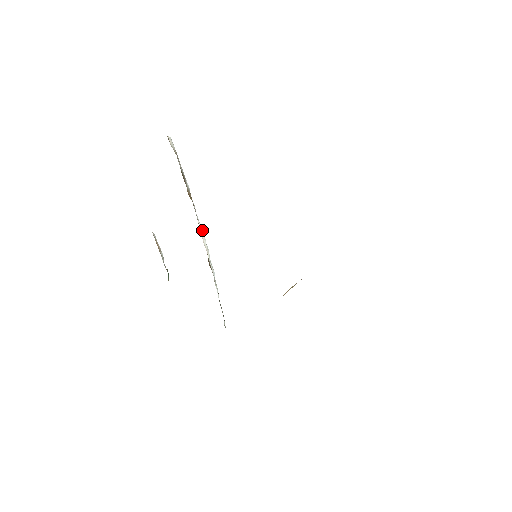
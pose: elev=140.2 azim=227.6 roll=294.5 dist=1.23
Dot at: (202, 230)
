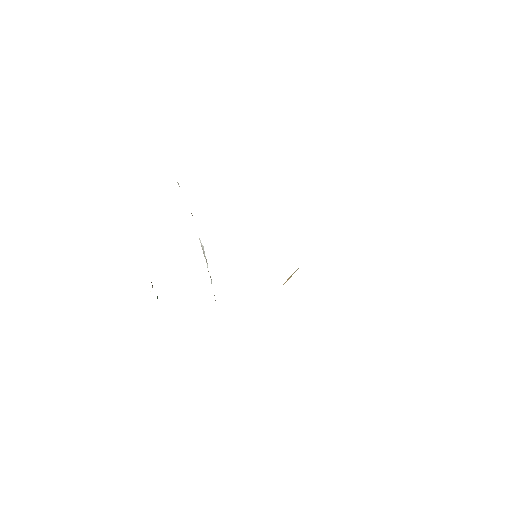
Dot at: (202, 245)
